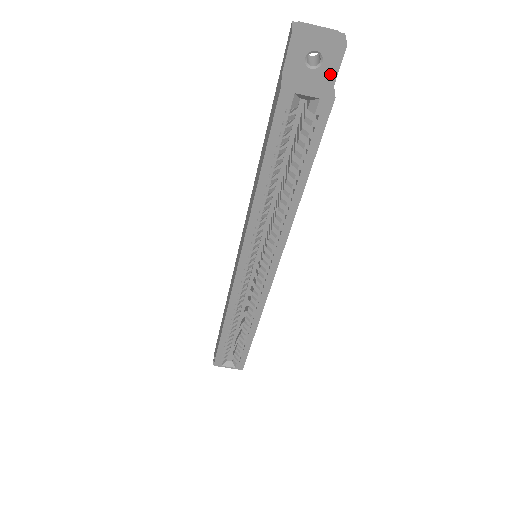
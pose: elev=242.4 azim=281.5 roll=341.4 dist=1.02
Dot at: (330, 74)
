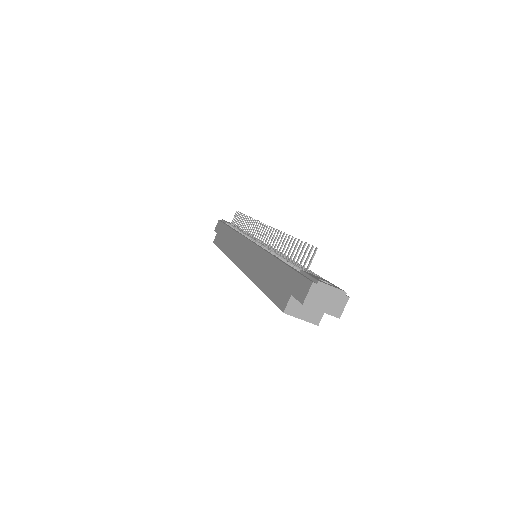
Dot at: occluded
